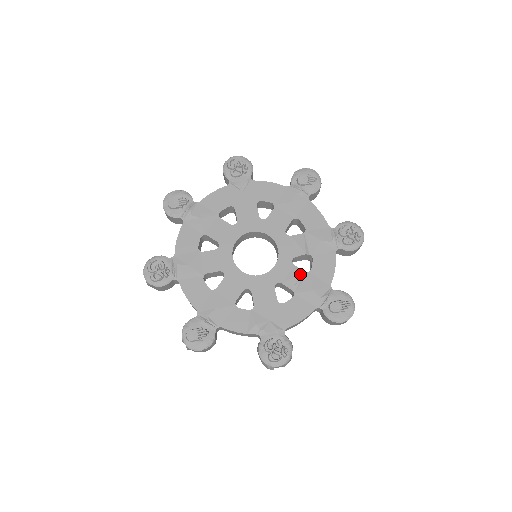
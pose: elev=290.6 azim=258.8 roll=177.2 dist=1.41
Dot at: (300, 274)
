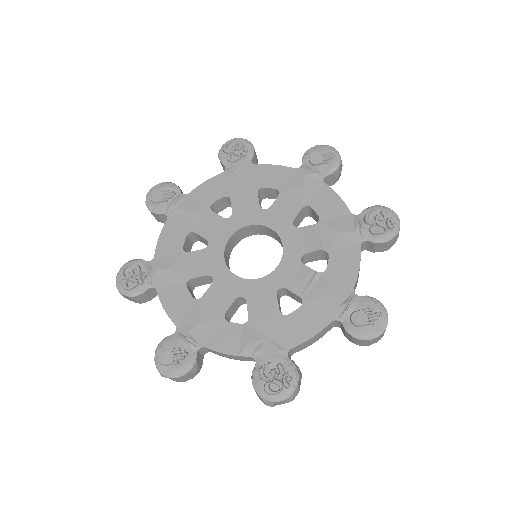
Dot at: (311, 275)
